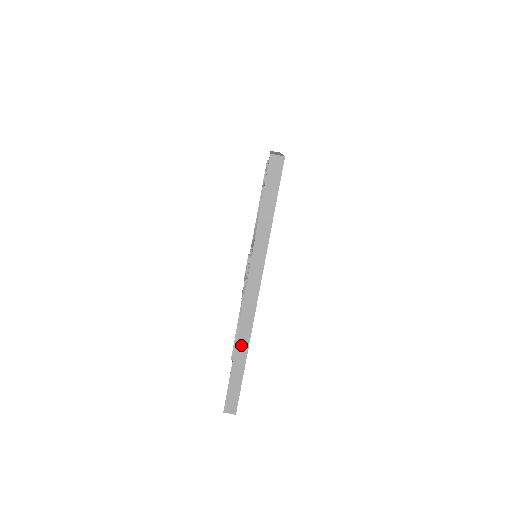
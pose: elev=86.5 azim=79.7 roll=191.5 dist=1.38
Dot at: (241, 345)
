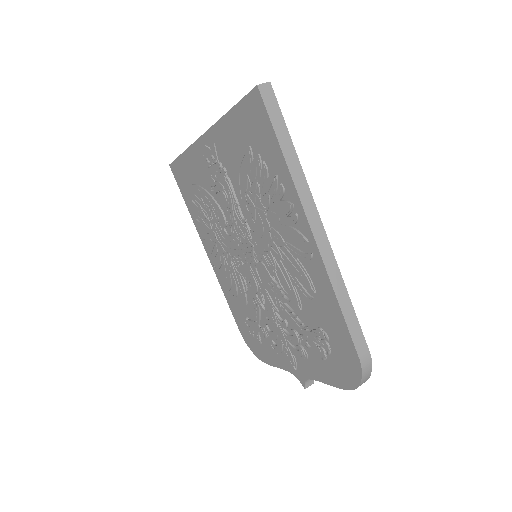
Dot at: occluded
